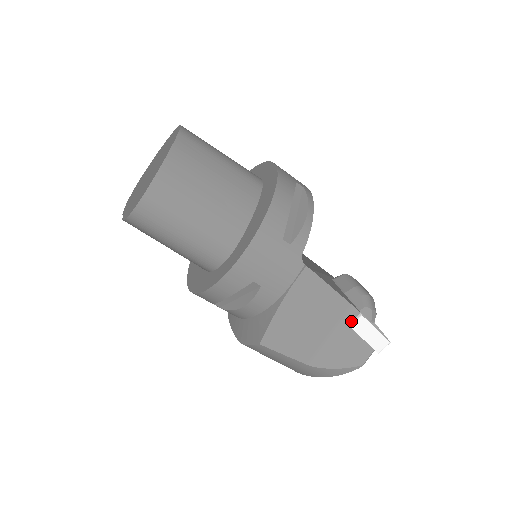
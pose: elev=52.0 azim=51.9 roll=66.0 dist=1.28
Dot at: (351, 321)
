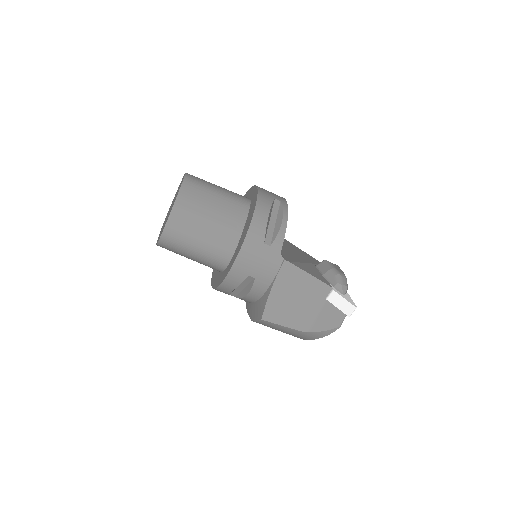
Dot at: (327, 295)
